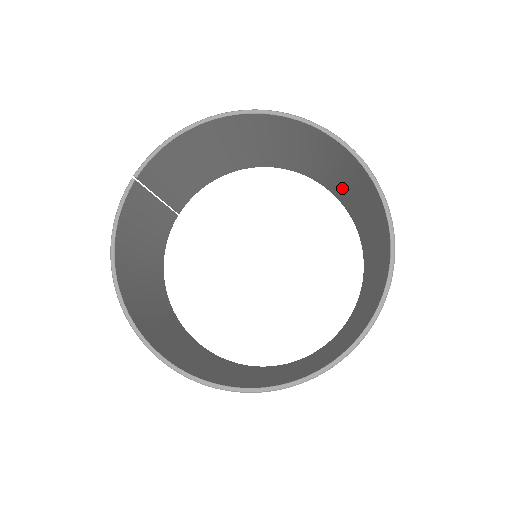
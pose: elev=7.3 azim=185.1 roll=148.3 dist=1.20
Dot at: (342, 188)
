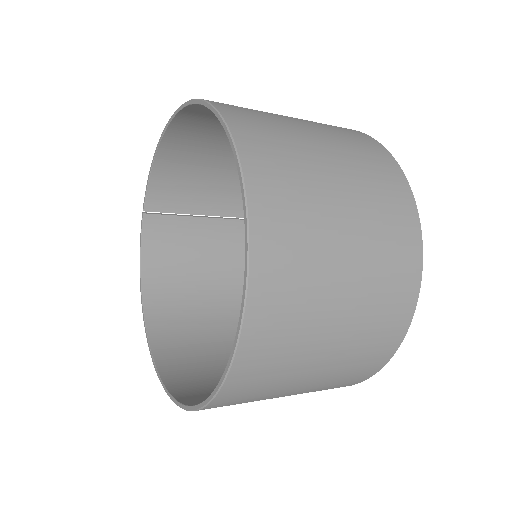
Dot at: occluded
